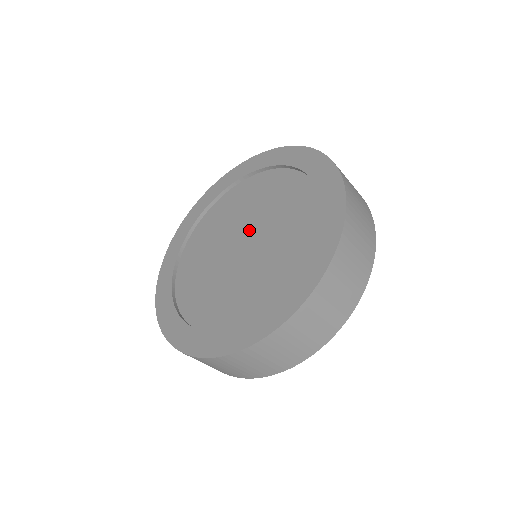
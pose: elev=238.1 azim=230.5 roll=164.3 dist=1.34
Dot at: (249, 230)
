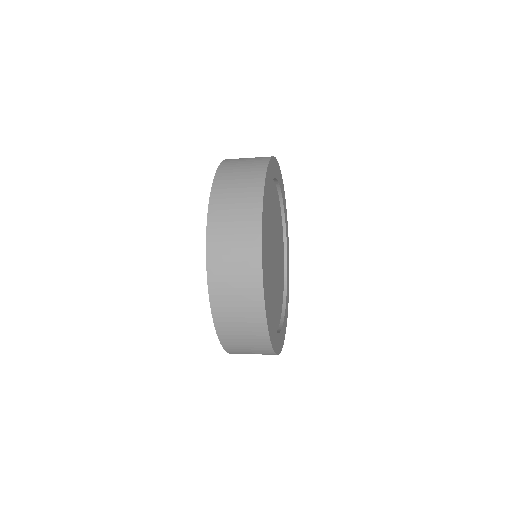
Dot at: occluded
